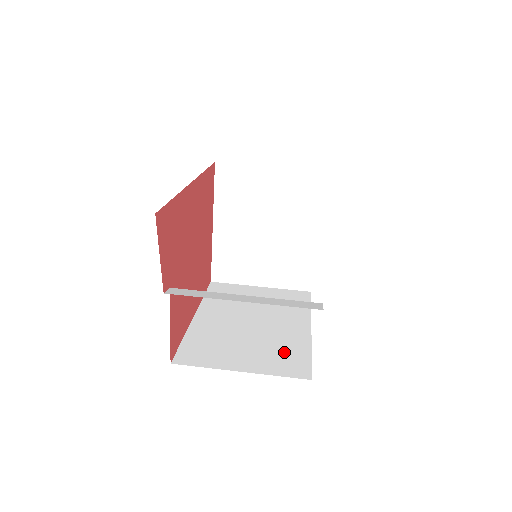
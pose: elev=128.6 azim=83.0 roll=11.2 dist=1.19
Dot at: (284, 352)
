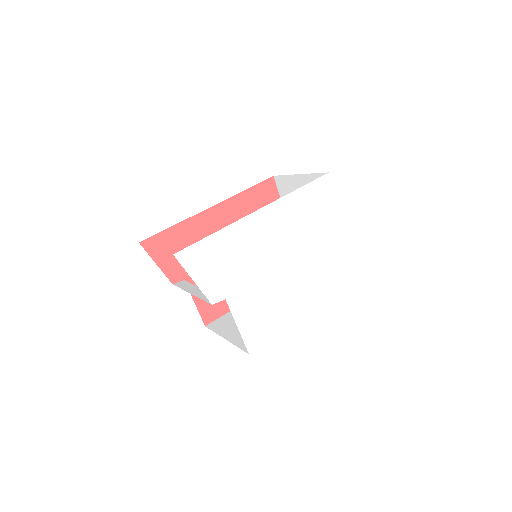
Dot at: occluded
